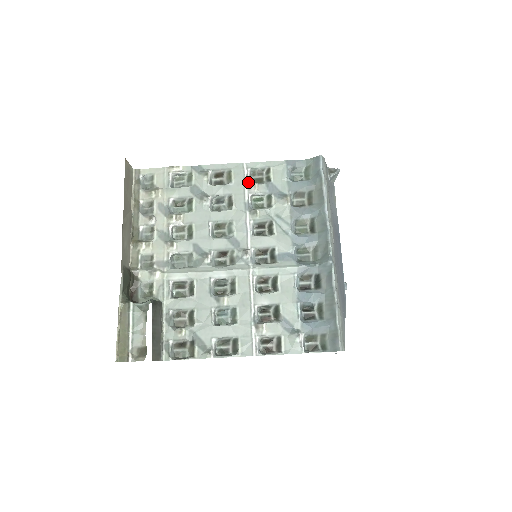
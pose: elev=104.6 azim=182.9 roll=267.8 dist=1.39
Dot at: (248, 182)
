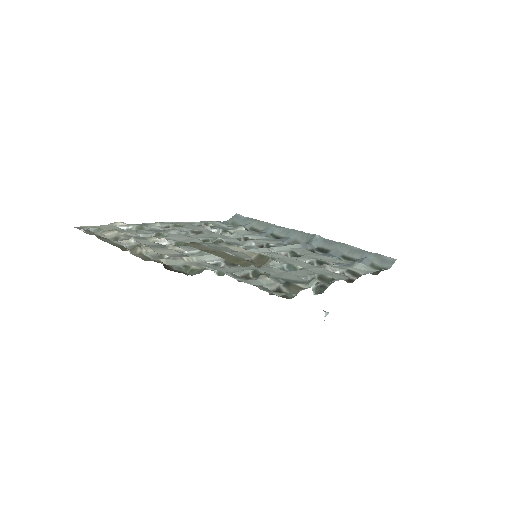
Dot at: (198, 226)
